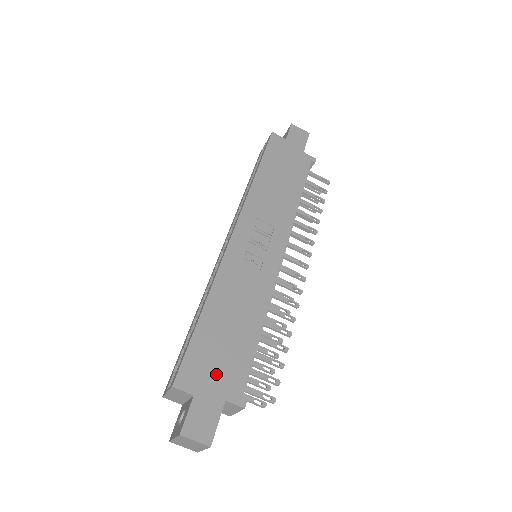
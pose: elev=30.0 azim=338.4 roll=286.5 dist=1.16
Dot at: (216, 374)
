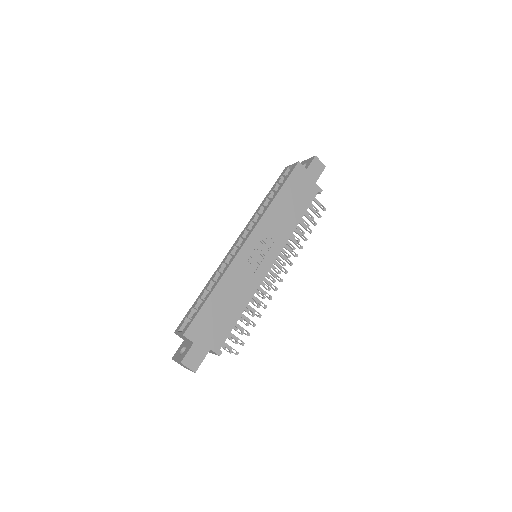
Dot at: (209, 333)
